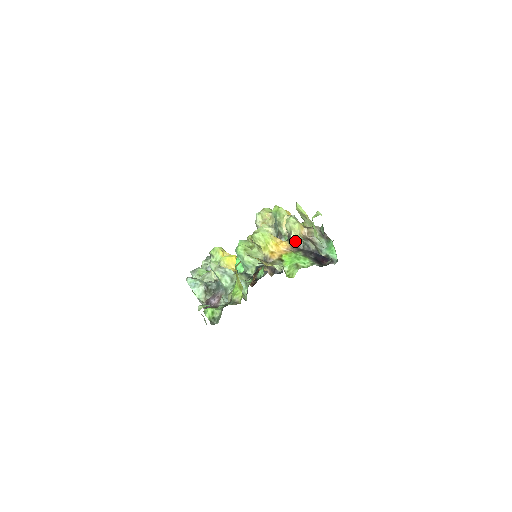
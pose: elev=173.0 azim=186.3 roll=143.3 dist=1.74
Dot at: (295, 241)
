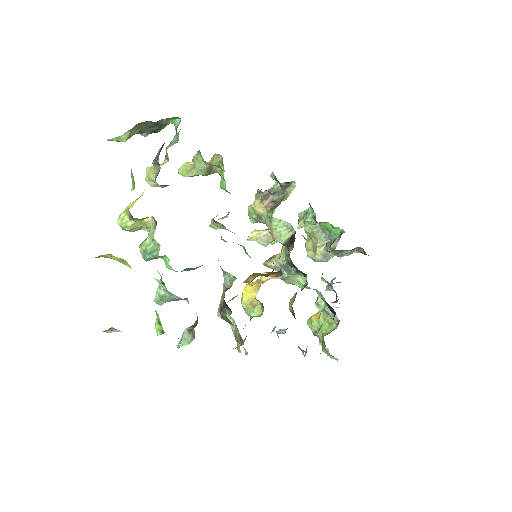
Dot at: (156, 176)
